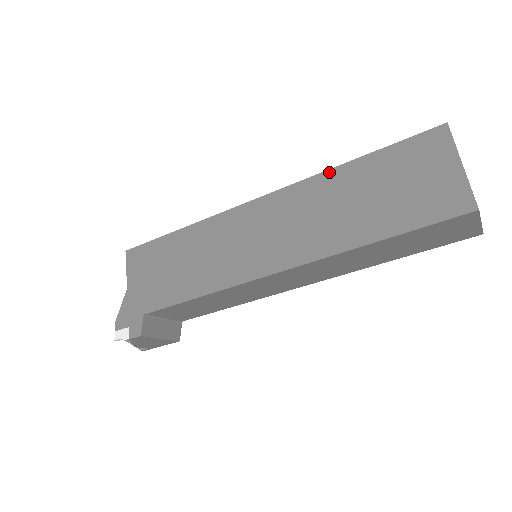
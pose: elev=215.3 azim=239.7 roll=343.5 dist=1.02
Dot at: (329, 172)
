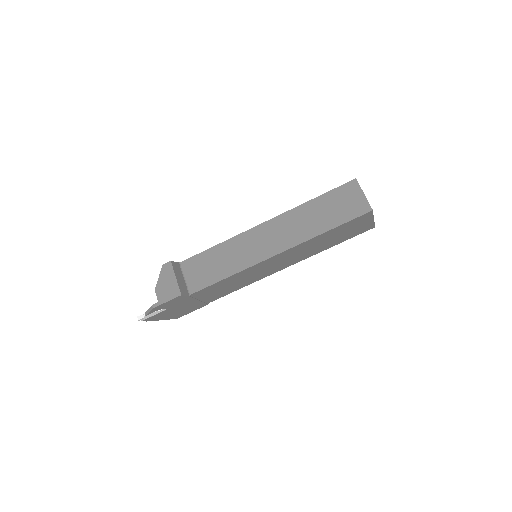
Dot at: occluded
